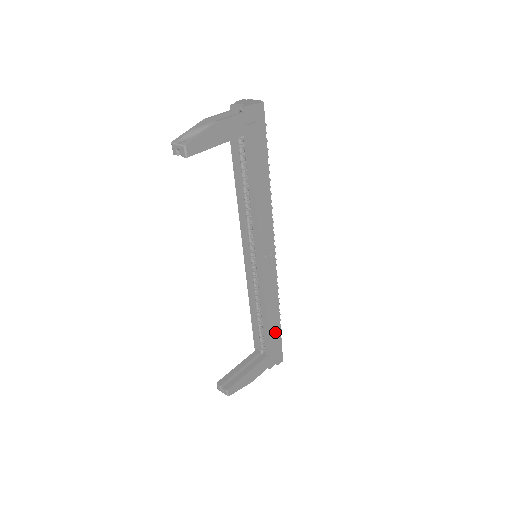
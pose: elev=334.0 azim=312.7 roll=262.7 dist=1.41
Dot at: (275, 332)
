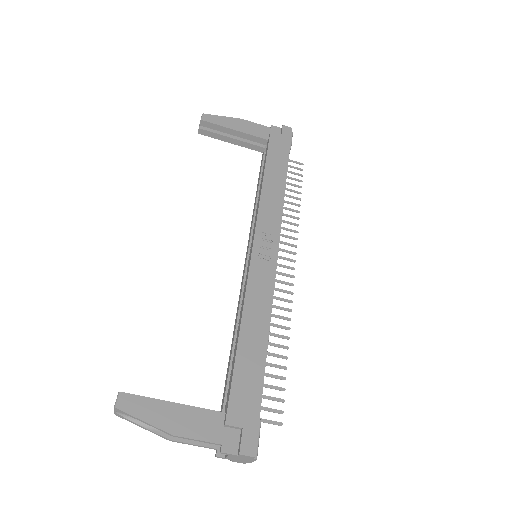
Dot at: (251, 370)
